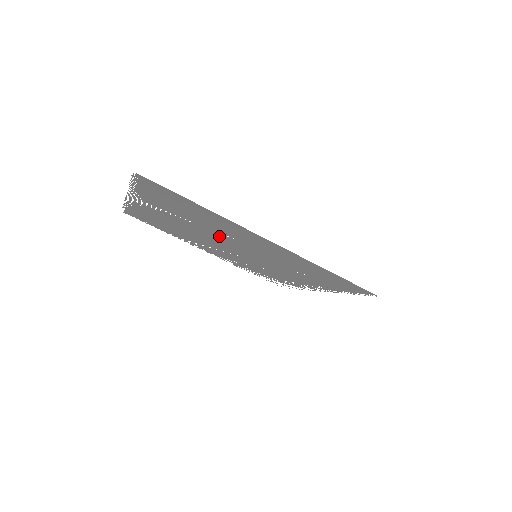
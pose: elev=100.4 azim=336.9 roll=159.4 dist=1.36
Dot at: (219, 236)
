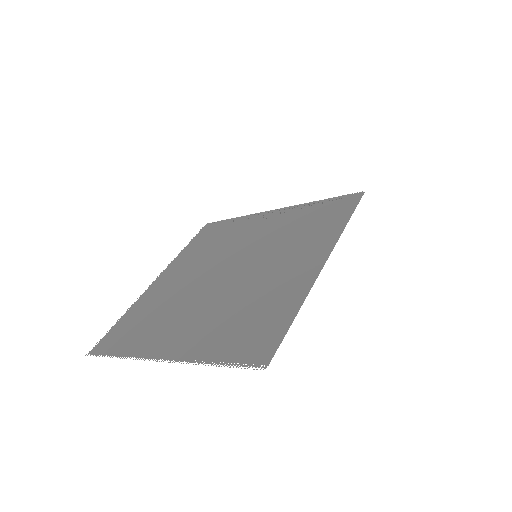
Dot at: (241, 285)
